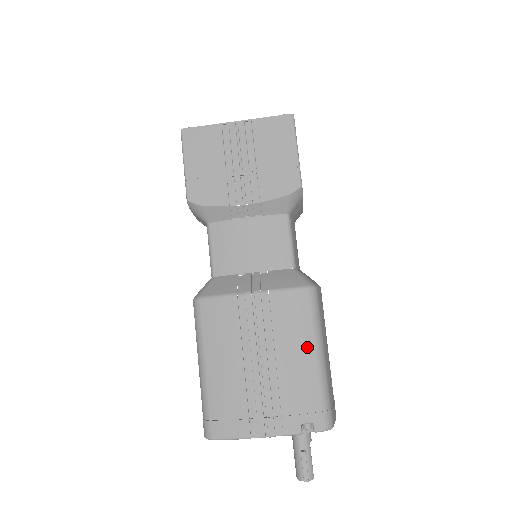
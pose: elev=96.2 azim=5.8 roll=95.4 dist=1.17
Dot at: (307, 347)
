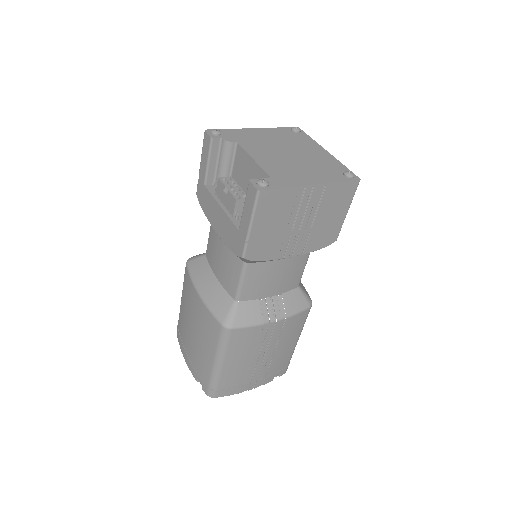
Dot at: (294, 340)
